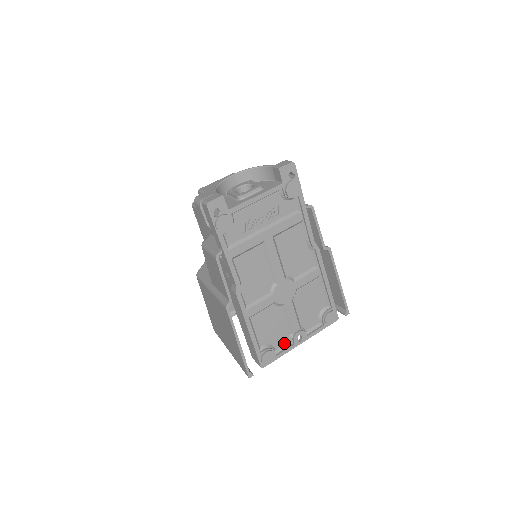
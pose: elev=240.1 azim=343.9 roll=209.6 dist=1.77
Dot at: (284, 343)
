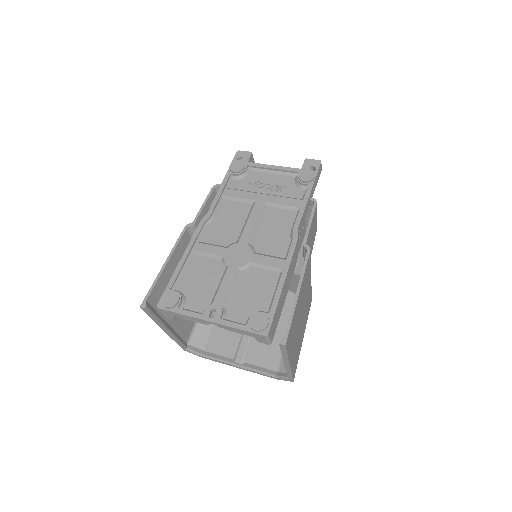
Dot at: (197, 310)
